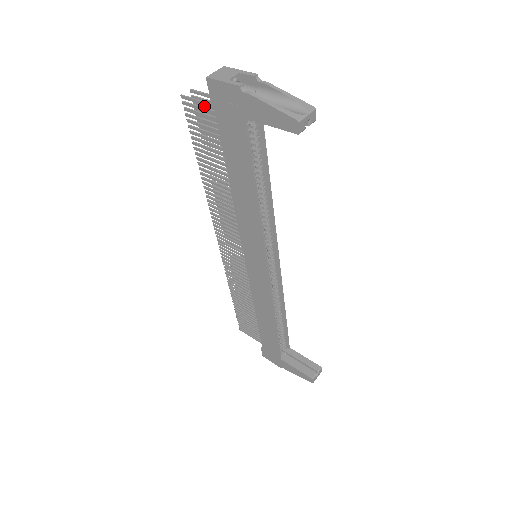
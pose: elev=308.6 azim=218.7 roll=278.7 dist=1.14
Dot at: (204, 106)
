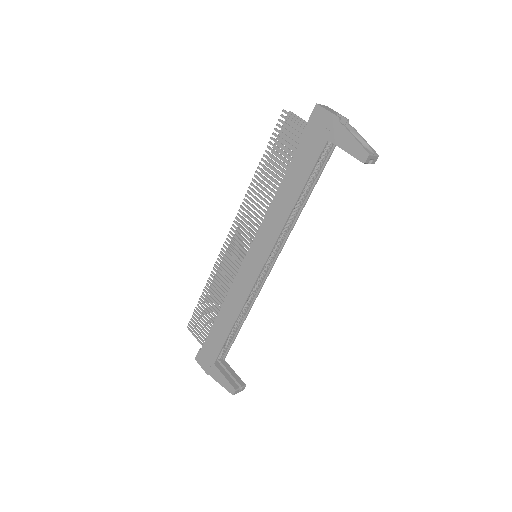
Dot at: (293, 126)
